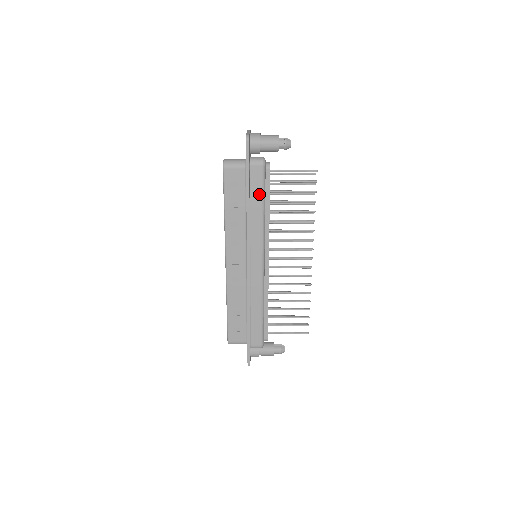
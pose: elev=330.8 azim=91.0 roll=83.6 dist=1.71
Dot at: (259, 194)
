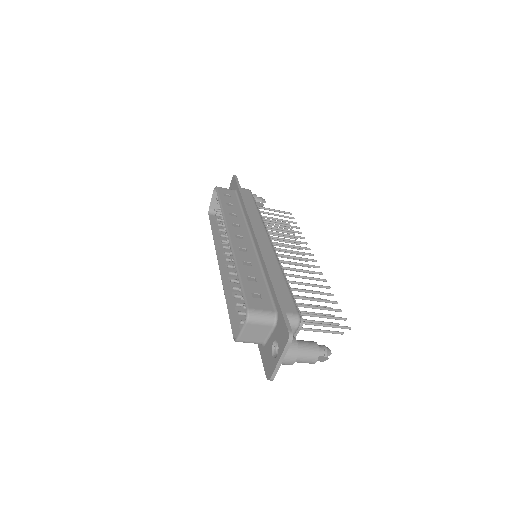
Dot at: (251, 201)
